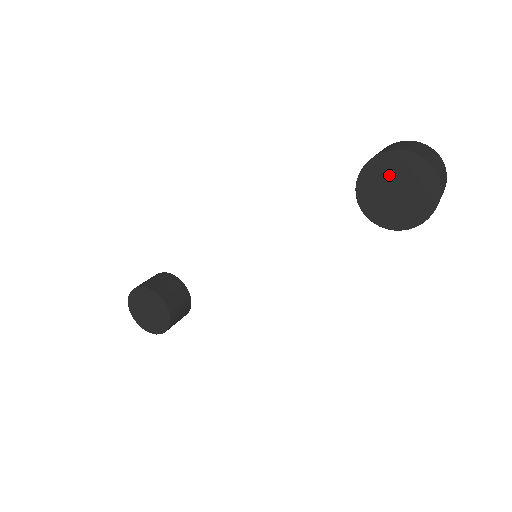
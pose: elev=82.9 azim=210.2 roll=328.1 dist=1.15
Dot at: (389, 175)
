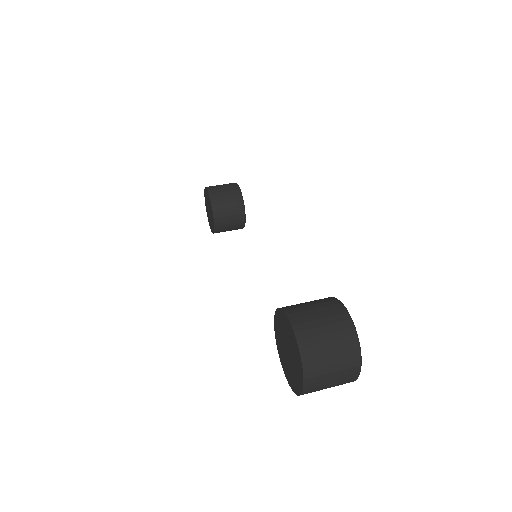
Dot at: (287, 337)
